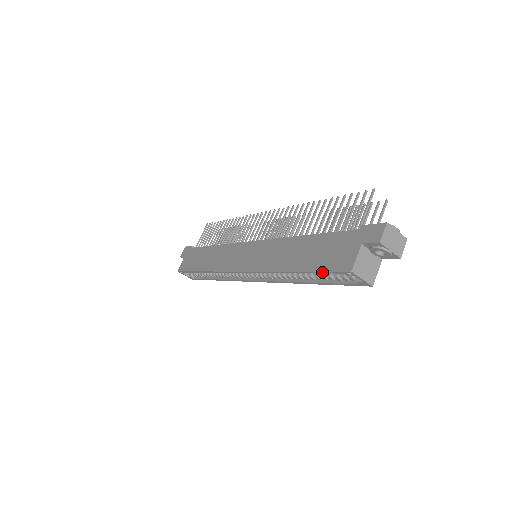
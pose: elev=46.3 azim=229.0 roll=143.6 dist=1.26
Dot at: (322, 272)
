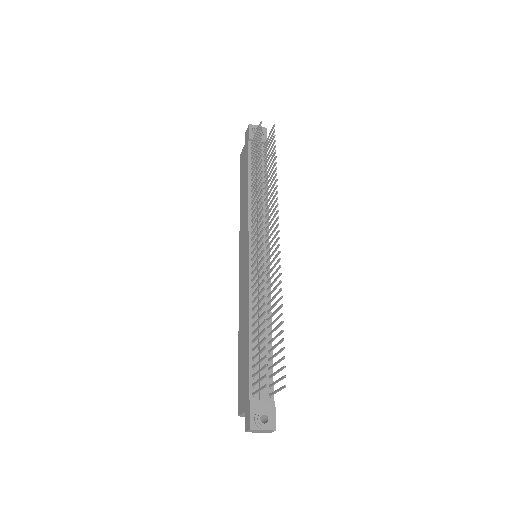
Dot at: (239, 381)
